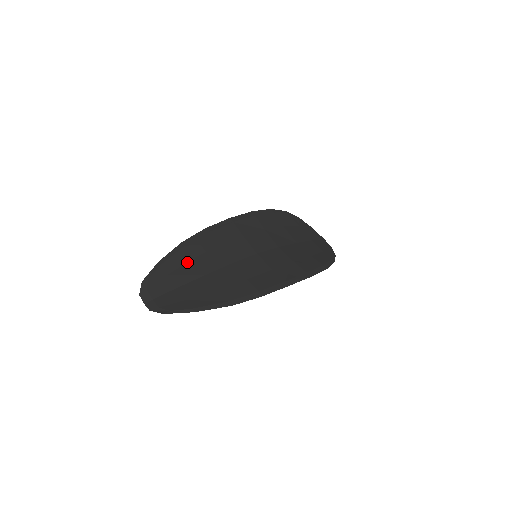
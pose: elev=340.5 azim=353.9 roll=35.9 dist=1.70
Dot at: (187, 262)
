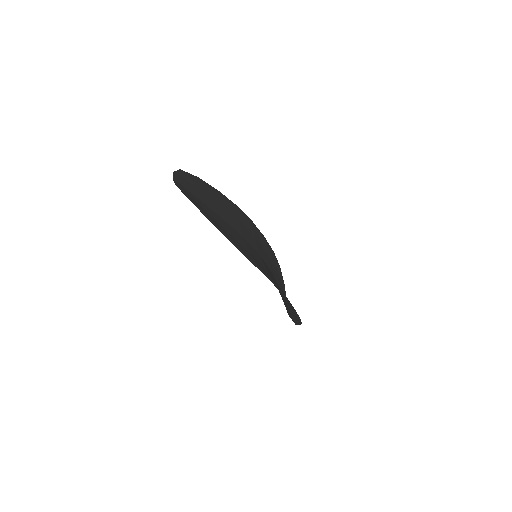
Dot at: (215, 200)
